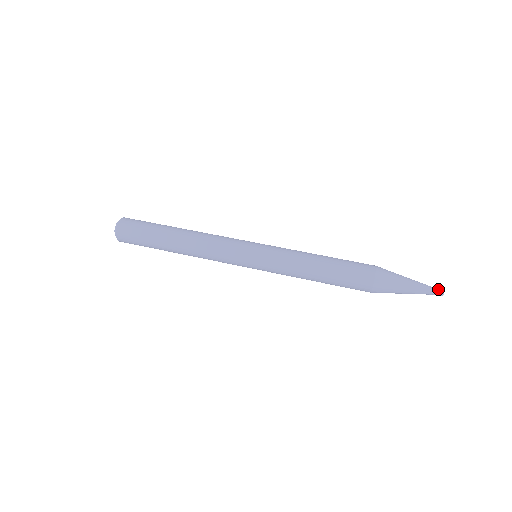
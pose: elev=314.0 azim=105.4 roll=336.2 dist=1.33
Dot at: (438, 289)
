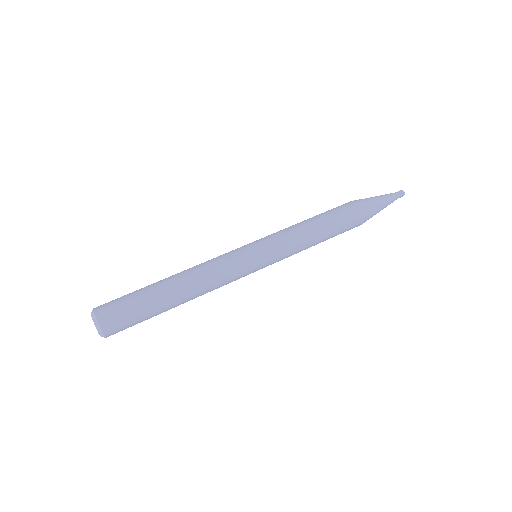
Dot at: (399, 191)
